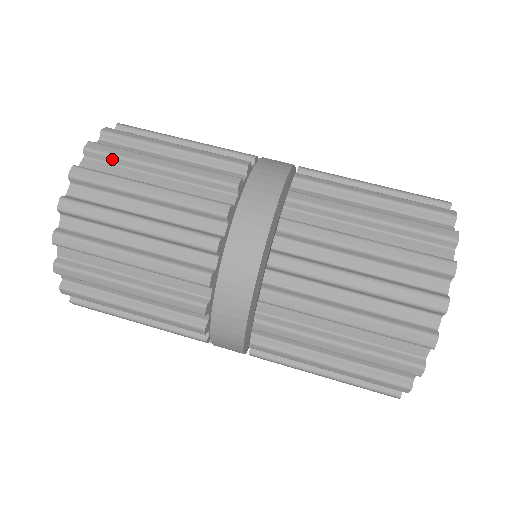
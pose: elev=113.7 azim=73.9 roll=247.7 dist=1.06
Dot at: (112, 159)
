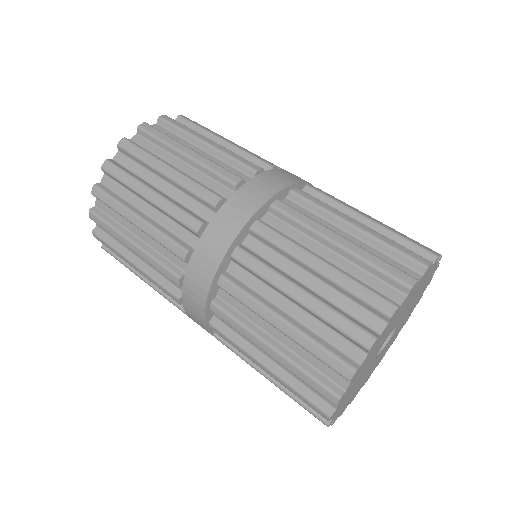
Dot at: (175, 129)
